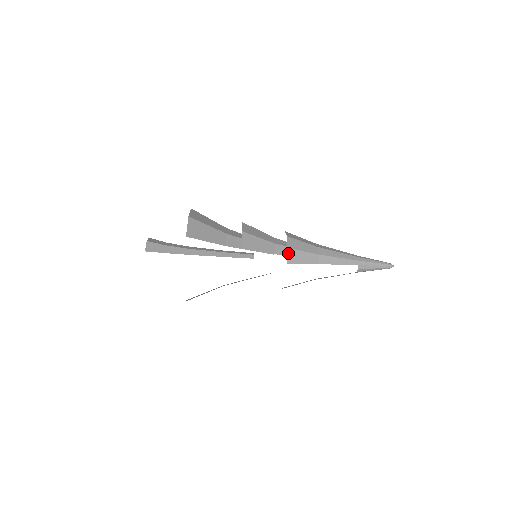
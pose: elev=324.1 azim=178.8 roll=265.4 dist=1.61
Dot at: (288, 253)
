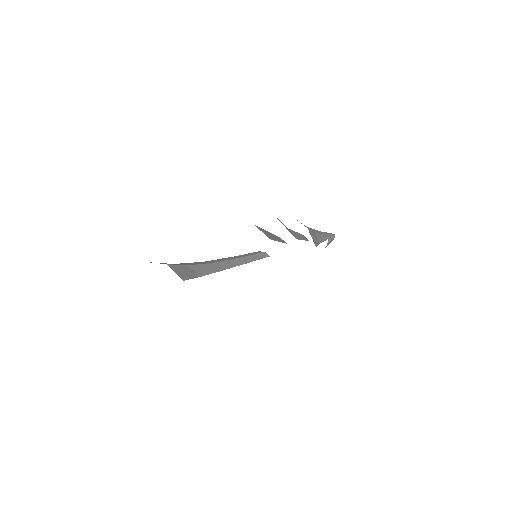
Dot at: (310, 234)
